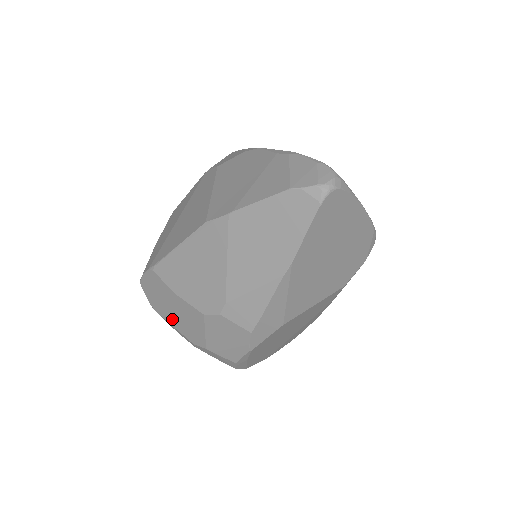
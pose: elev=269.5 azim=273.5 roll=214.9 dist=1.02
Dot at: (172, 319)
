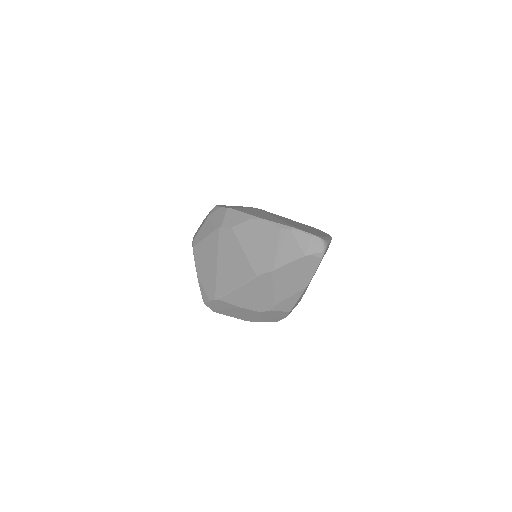
Dot at: (232, 315)
